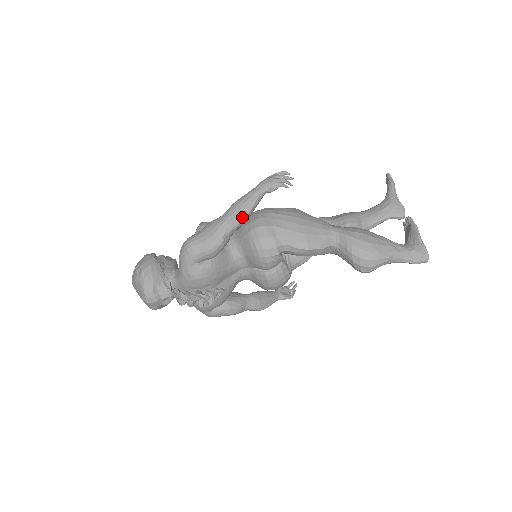
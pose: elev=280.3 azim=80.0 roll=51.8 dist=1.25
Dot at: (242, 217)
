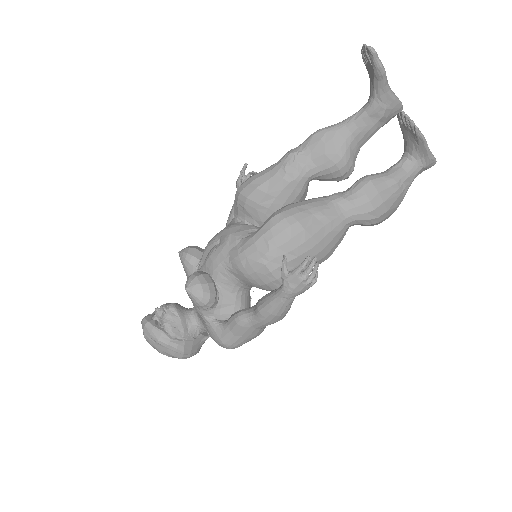
Dot at: occluded
